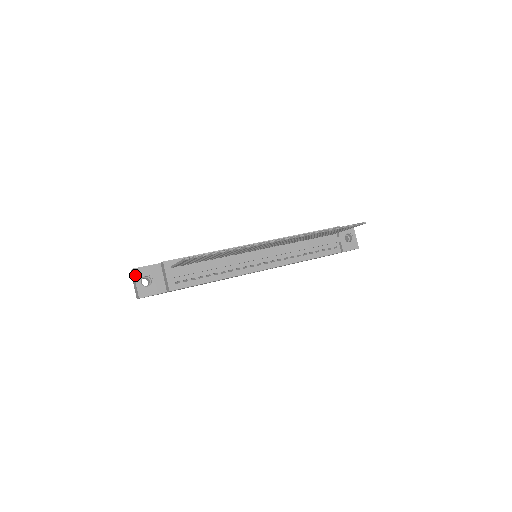
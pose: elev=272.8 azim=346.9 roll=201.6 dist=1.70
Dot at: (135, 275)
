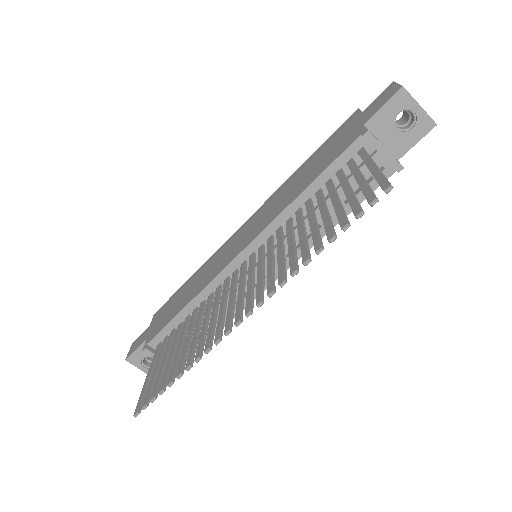
Dot at: (133, 364)
